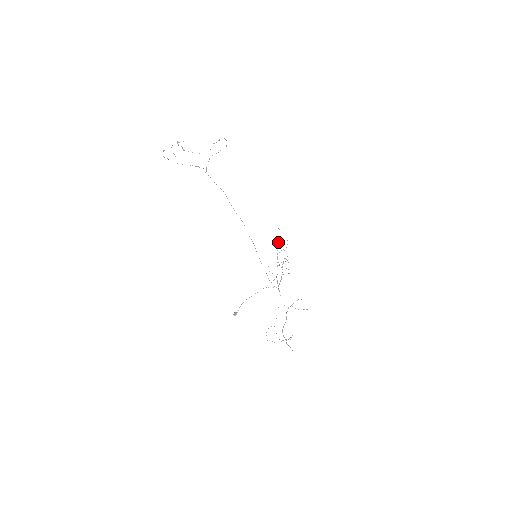
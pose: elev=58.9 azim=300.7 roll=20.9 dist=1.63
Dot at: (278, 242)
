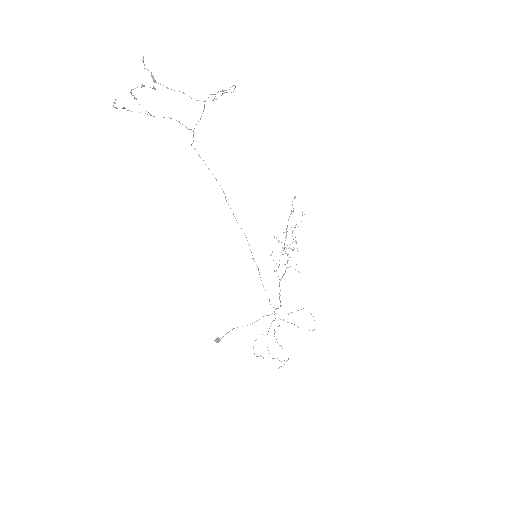
Dot at: (289, 217)
